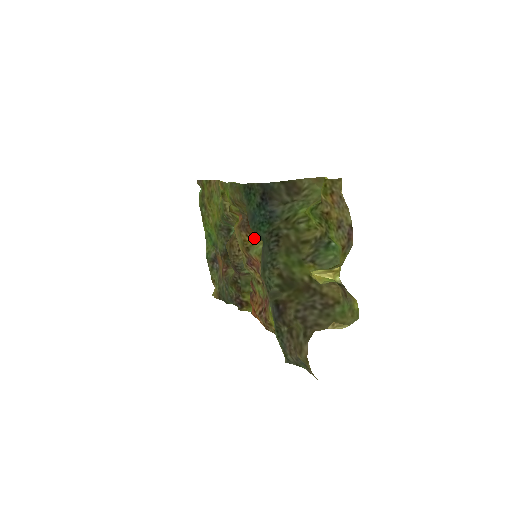
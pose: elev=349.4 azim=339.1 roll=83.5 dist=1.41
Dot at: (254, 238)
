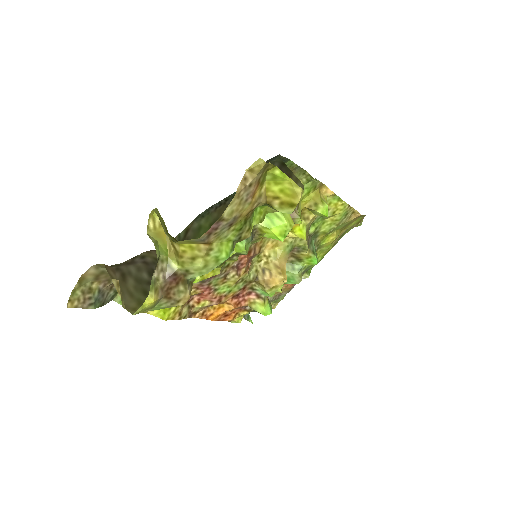
Dot at: occluded
